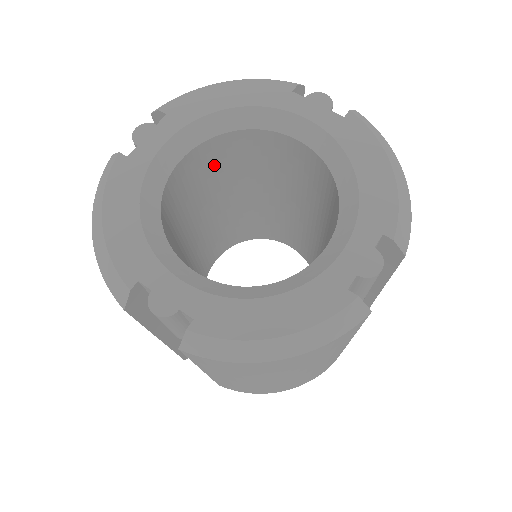
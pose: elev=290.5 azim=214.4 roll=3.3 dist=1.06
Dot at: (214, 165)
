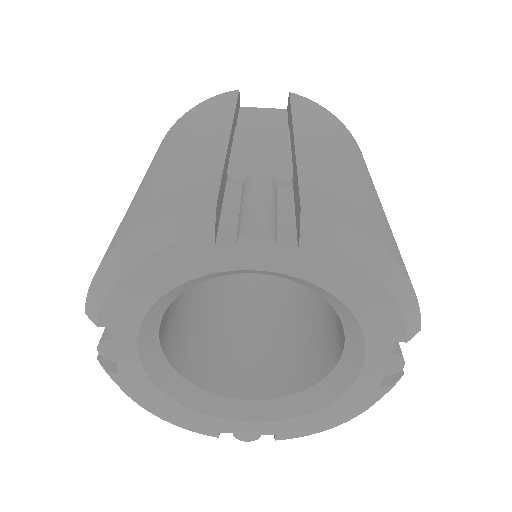
Dot at: occluded
